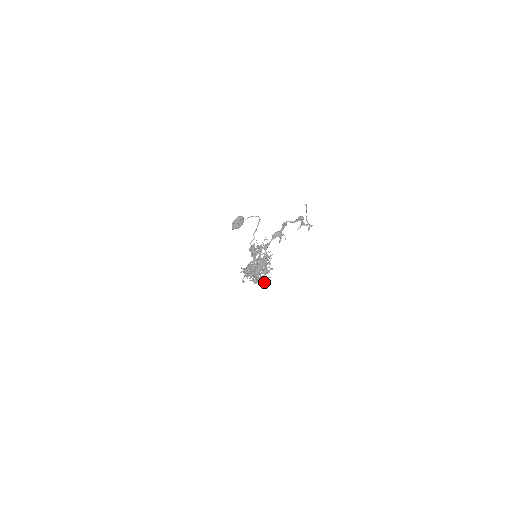
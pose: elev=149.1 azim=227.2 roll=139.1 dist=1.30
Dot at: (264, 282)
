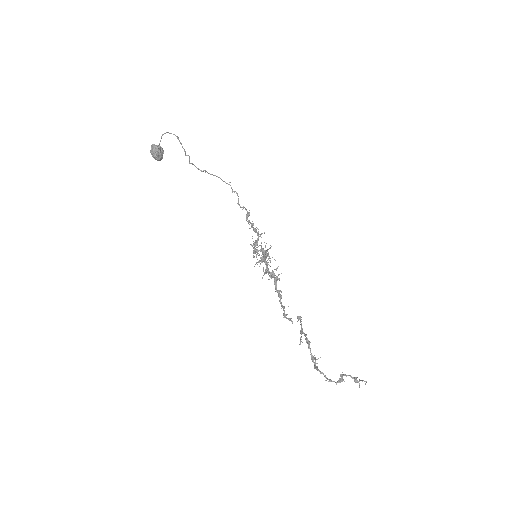
Dot at: (260, 235)
